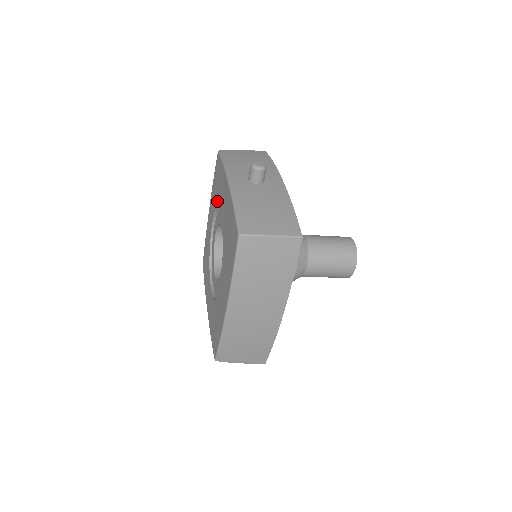
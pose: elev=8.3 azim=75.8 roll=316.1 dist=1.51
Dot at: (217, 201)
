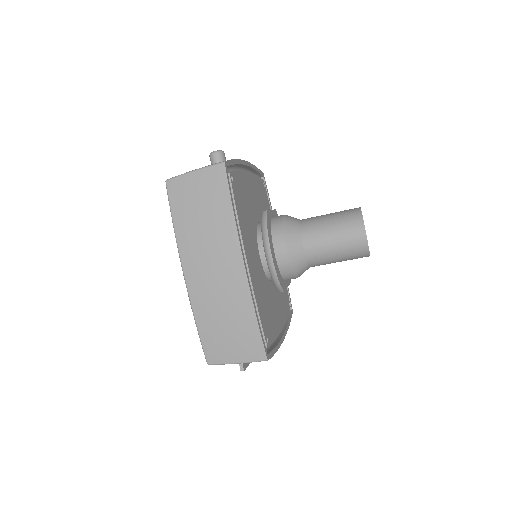
Dot at: occluded
